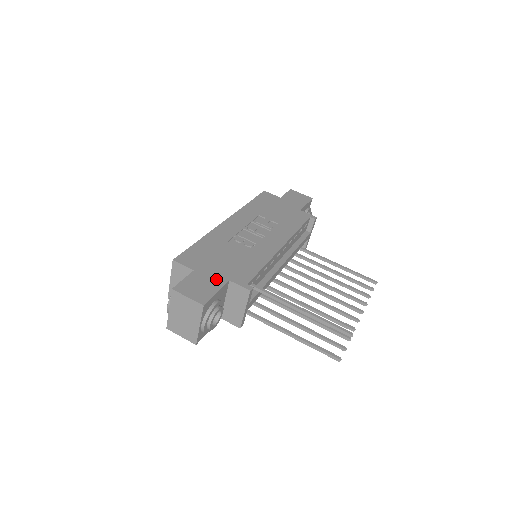
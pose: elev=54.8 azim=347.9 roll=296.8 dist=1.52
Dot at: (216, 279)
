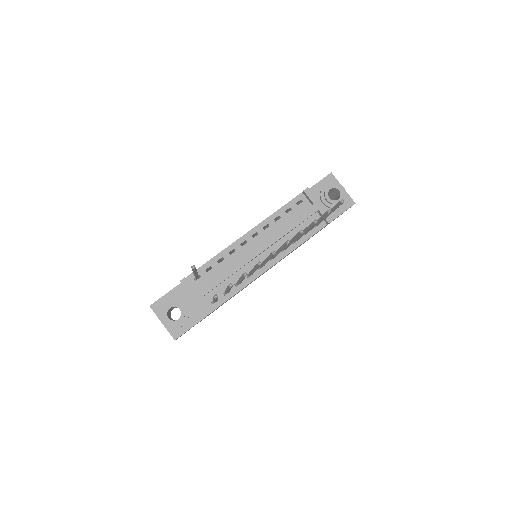
Dot at: occluded
